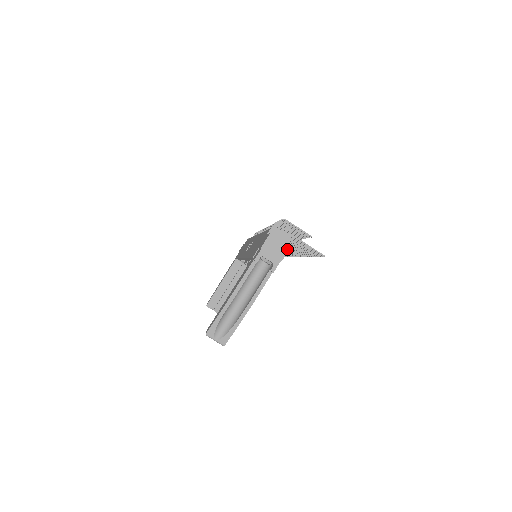
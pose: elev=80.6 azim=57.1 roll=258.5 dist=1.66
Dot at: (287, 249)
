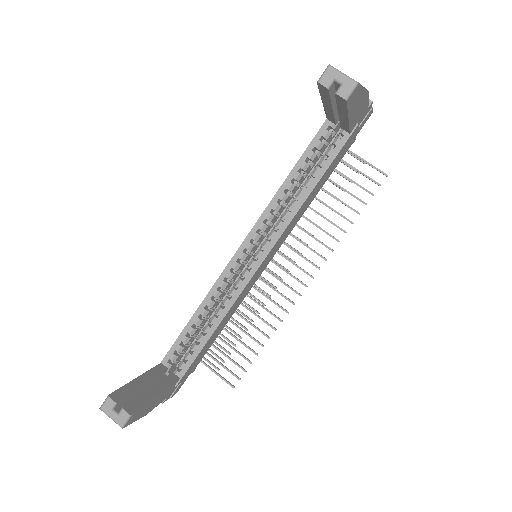
Dot at: occluded
